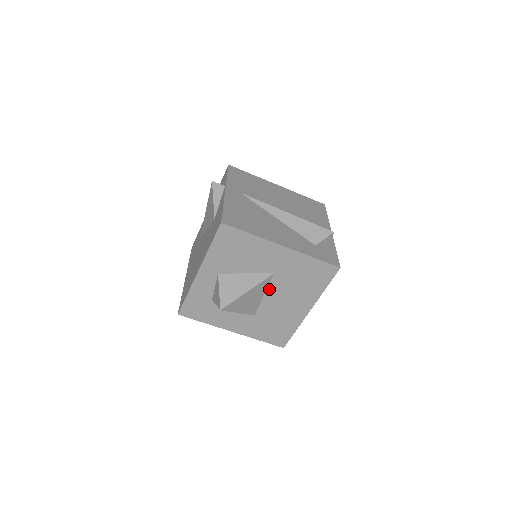
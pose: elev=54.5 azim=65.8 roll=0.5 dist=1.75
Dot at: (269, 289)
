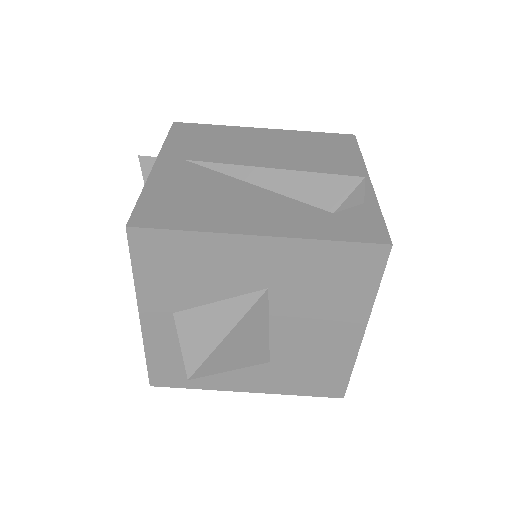
Dot at: (273, 316)
